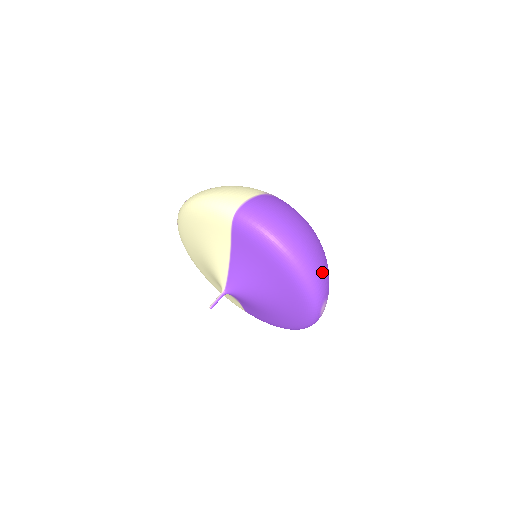
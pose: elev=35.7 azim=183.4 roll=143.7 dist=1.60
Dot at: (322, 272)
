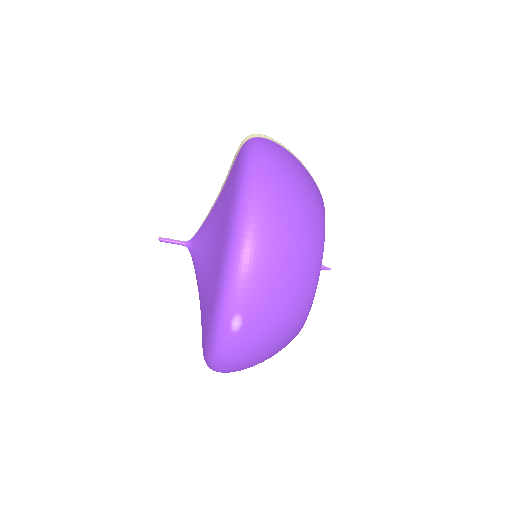
Dot at: (269, 262)
